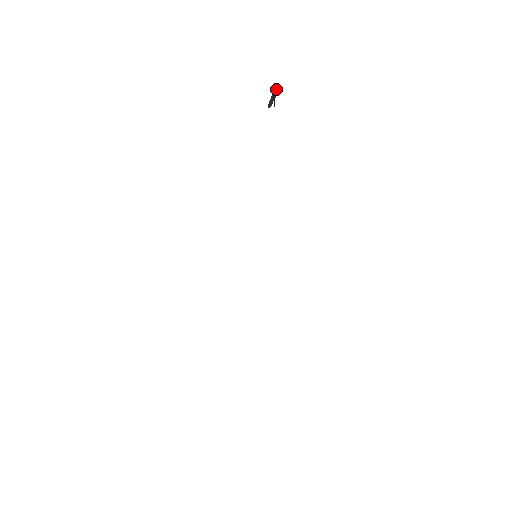
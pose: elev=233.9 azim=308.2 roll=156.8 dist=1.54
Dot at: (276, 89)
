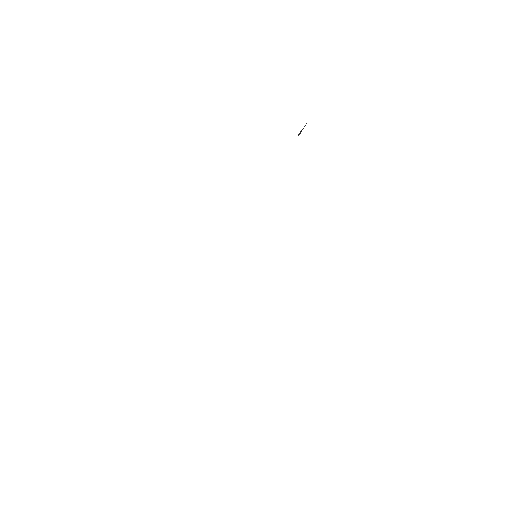
Dot at: occluded
